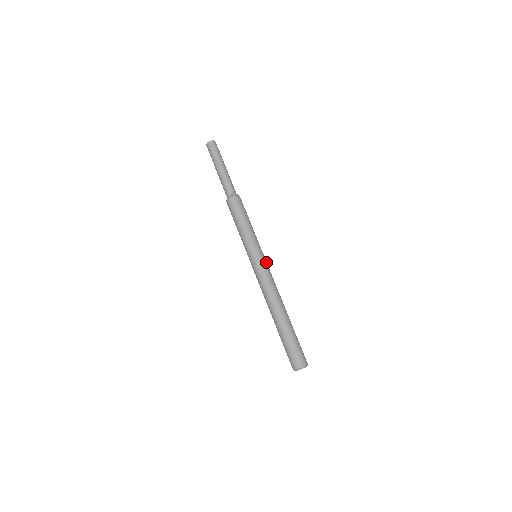
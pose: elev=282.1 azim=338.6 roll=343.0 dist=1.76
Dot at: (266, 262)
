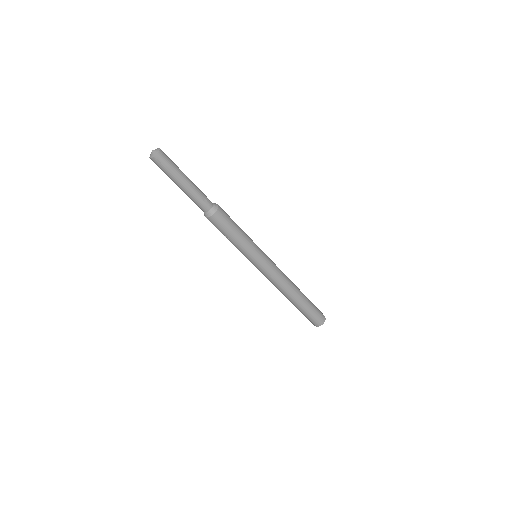
Dot at: (264, 266)
